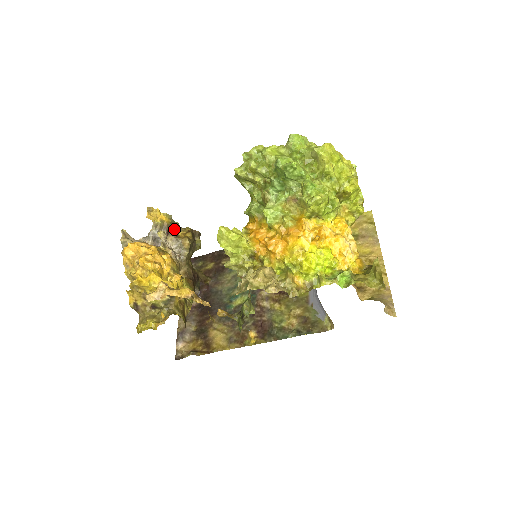
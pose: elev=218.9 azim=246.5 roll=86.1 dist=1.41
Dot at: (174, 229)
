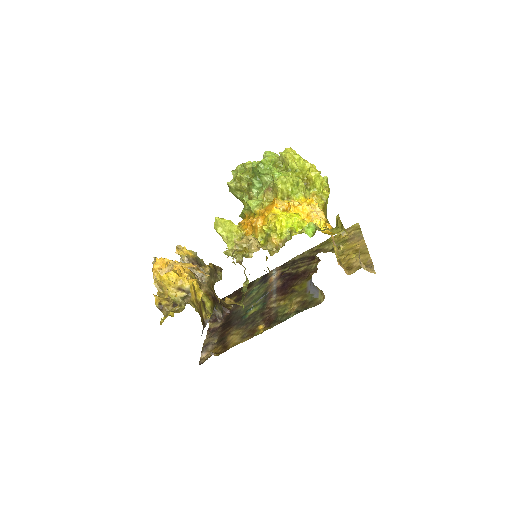
Dot at: (199, 263)
